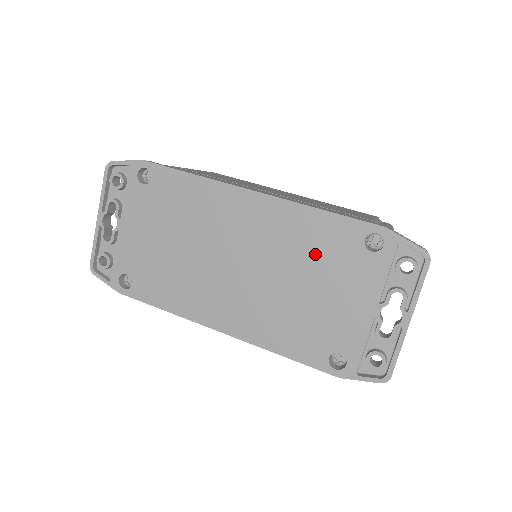
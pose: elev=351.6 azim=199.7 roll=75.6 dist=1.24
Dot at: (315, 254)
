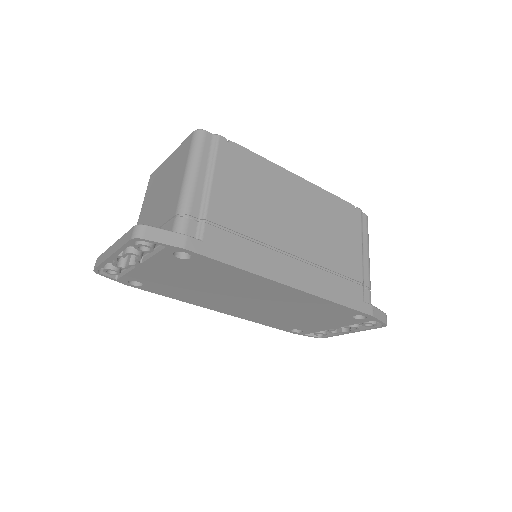
Dot at: (316, 311)
